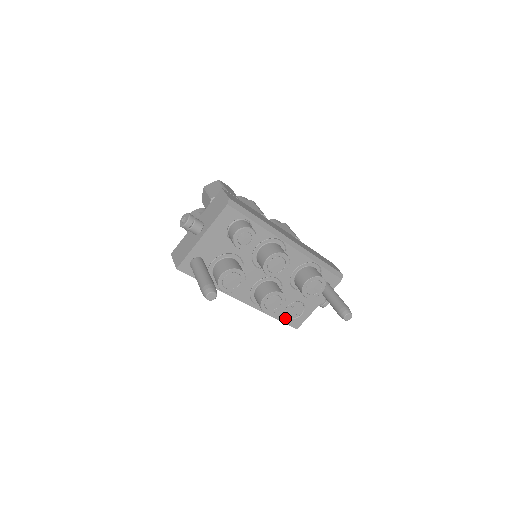
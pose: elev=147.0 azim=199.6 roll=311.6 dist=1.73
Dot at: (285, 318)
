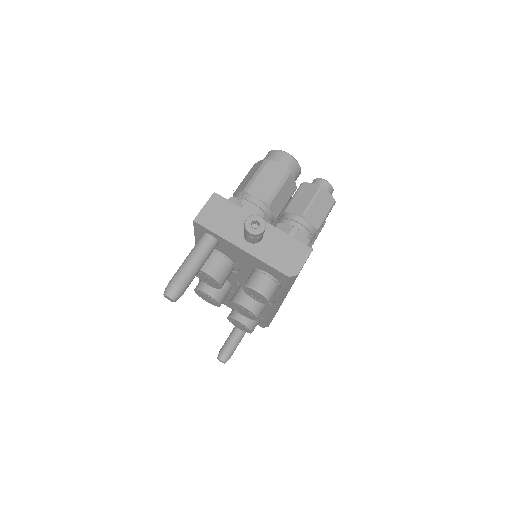
Dot at: occluded
